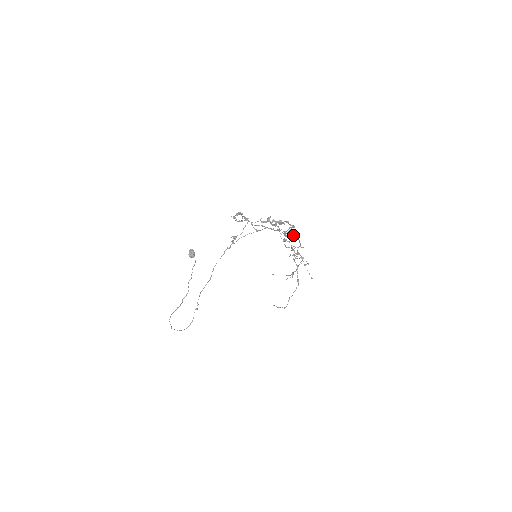
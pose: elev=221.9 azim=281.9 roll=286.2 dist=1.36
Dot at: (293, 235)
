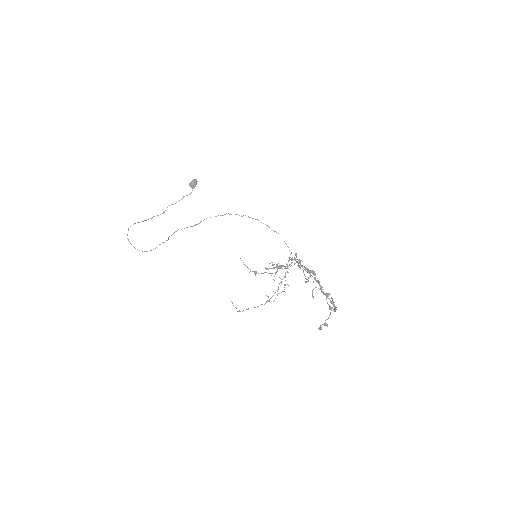
Dot at: occluded
